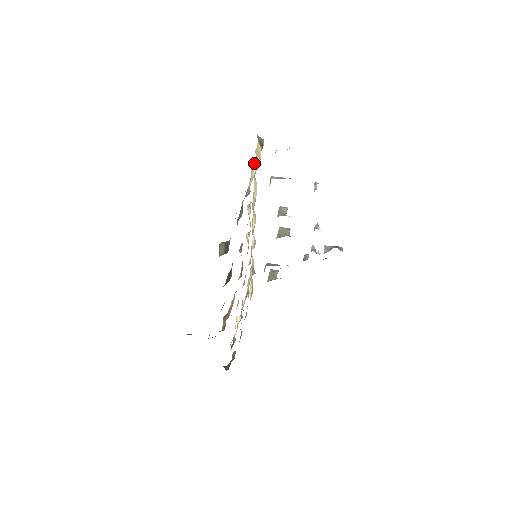
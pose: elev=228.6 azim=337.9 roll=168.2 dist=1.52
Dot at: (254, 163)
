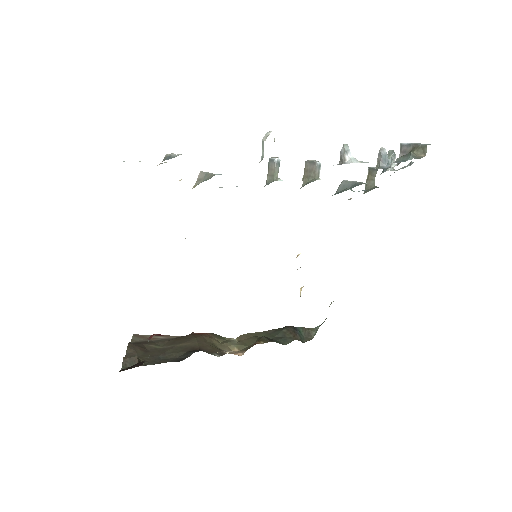
Dot at: occluded
